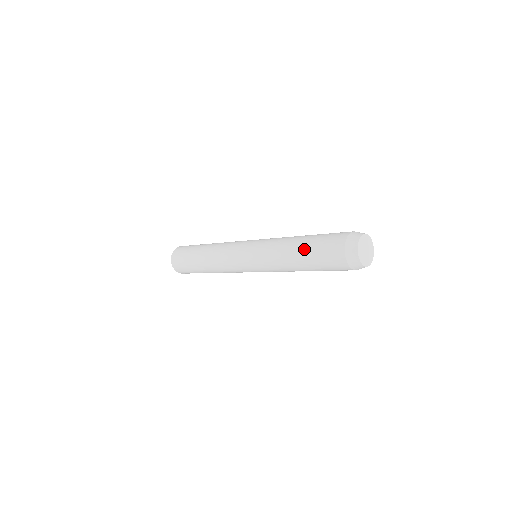
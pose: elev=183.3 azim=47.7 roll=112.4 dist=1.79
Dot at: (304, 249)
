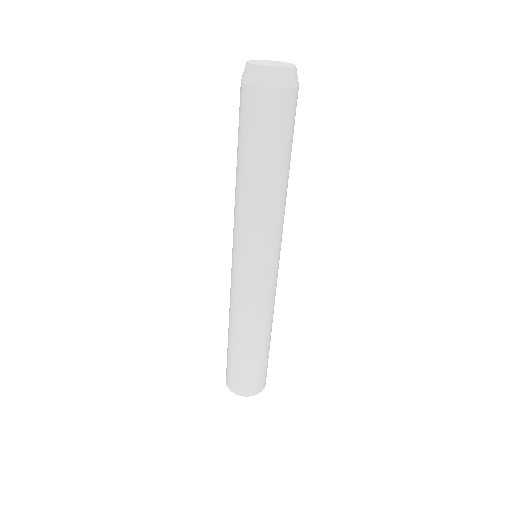
Dot at: occluded
